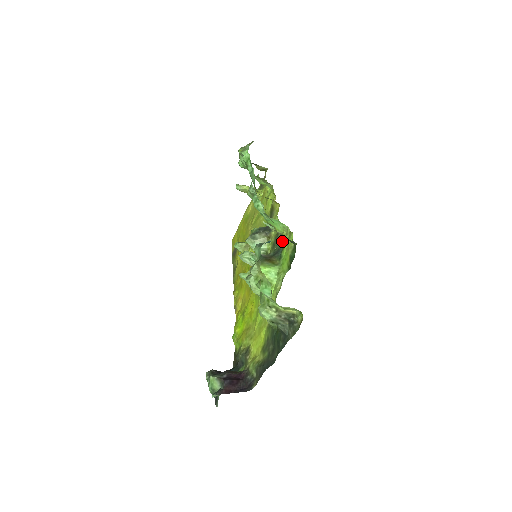
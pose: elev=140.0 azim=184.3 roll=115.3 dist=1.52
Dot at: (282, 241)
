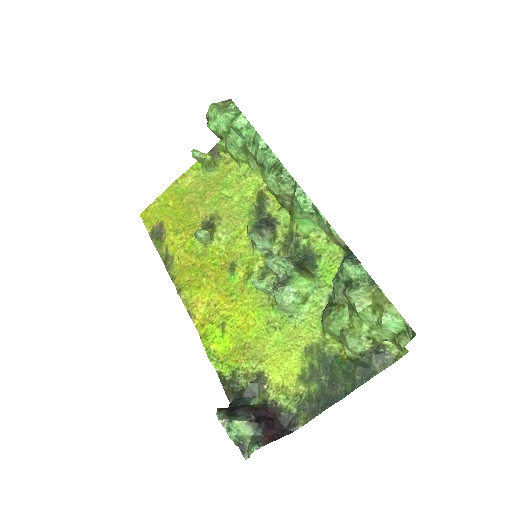
Dot at: (311, 246)
